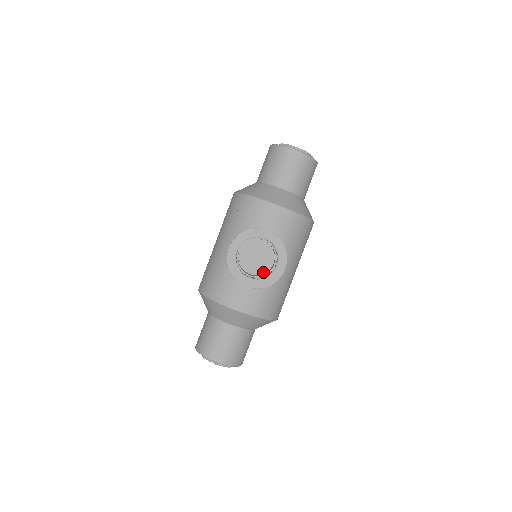
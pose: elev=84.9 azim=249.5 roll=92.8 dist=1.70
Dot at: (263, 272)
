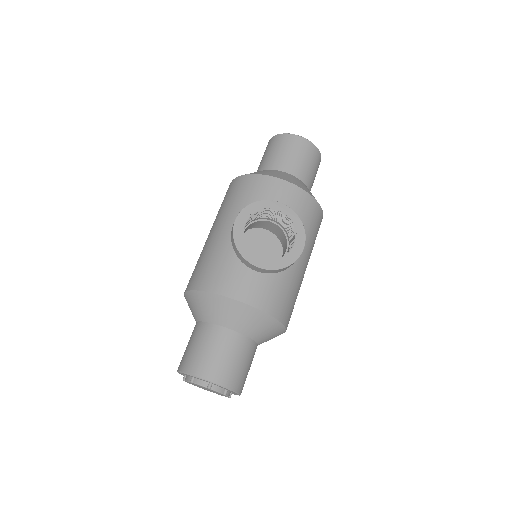
Dot at: occluded
